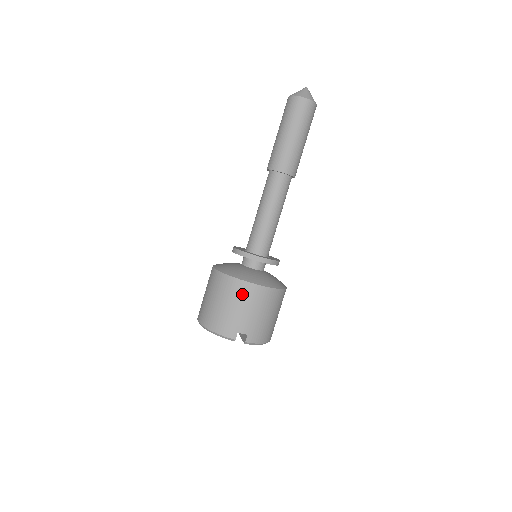
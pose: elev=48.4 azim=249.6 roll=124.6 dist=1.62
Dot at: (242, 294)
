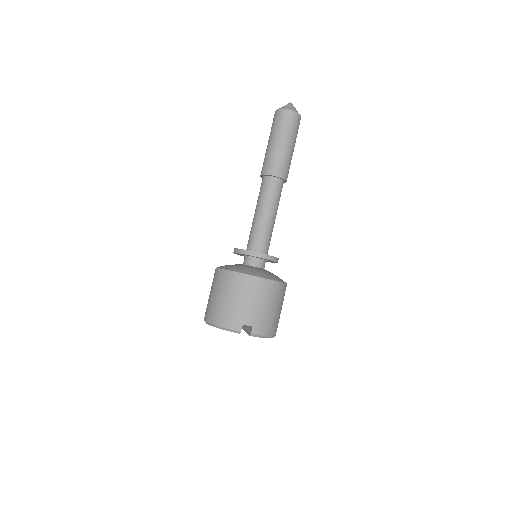
Dot at: (245, 287)
